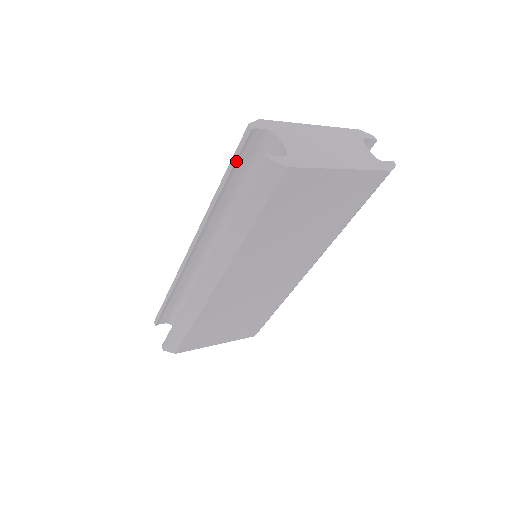
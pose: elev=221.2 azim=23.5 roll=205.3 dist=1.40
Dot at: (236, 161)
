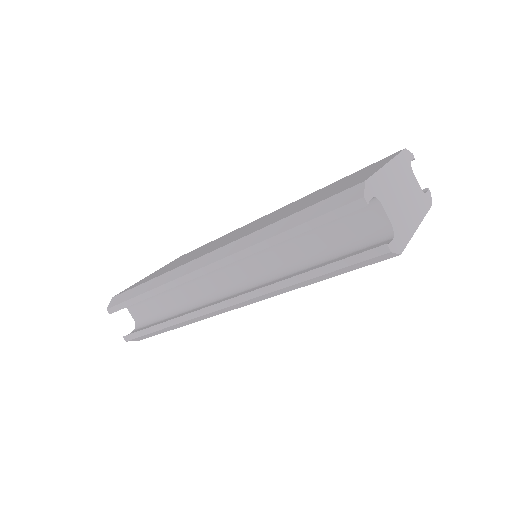
Dot at: (325, 222)
